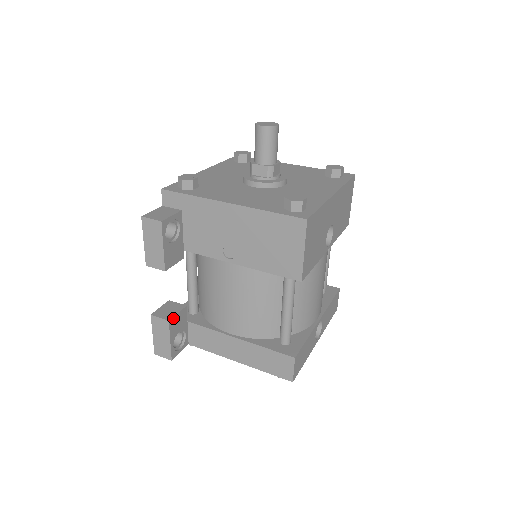
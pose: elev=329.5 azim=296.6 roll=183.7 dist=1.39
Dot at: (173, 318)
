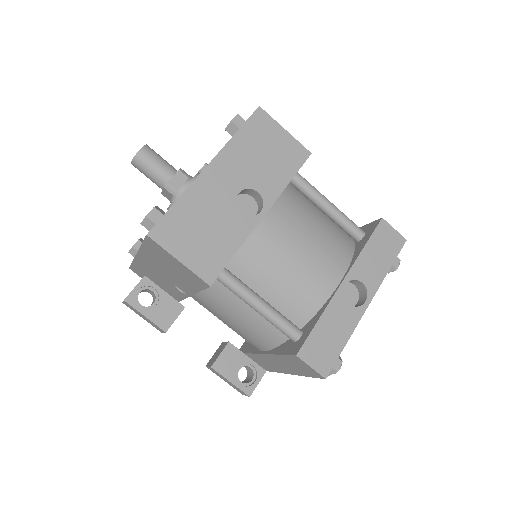
Dot at: (216, 362)
